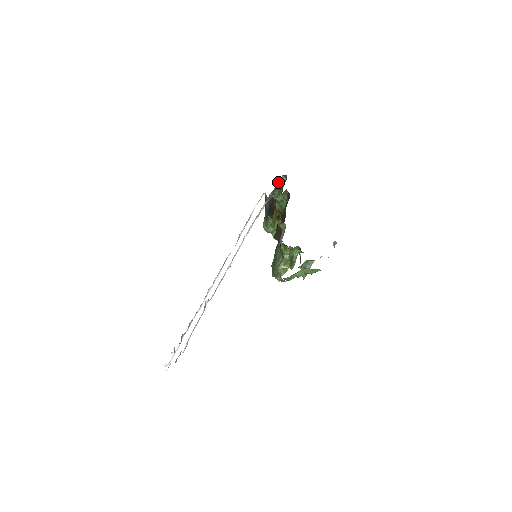
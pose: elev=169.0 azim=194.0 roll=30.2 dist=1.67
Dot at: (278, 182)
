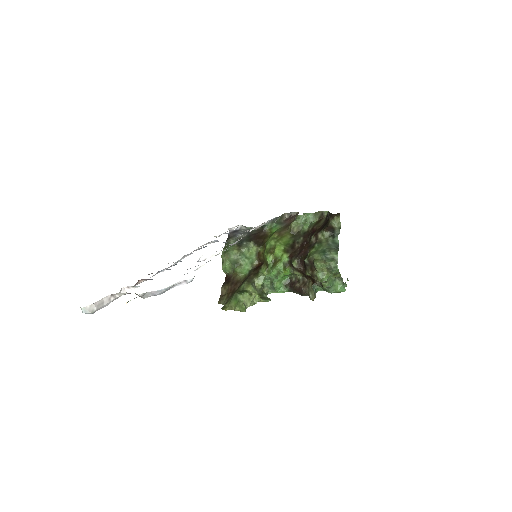
Dot at: (281, 215)
